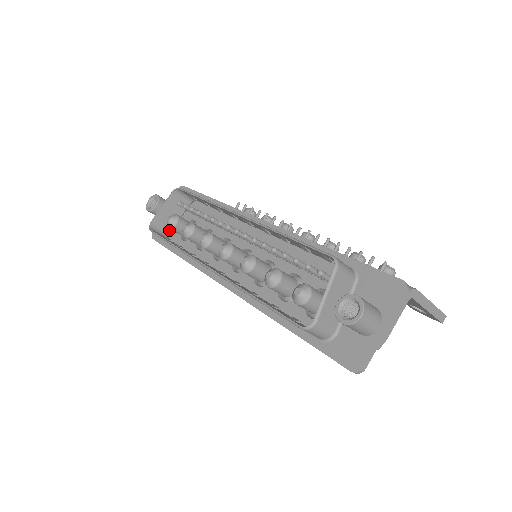
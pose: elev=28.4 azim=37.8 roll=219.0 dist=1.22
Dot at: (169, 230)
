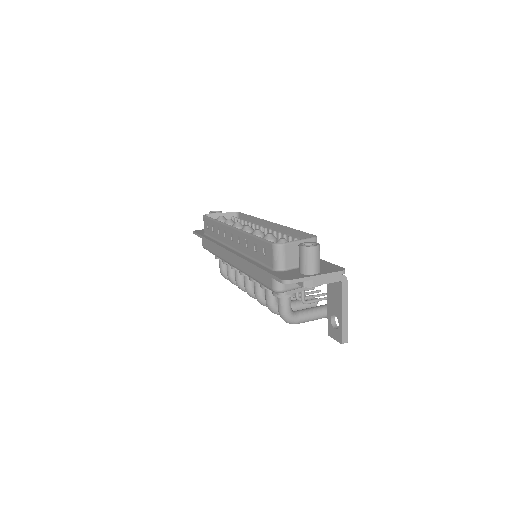
Dot at: occluded
